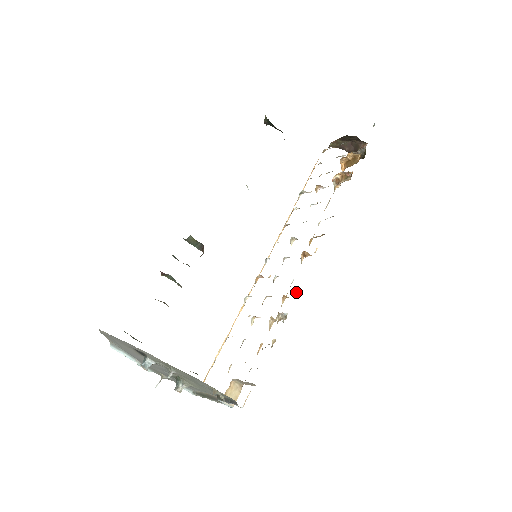
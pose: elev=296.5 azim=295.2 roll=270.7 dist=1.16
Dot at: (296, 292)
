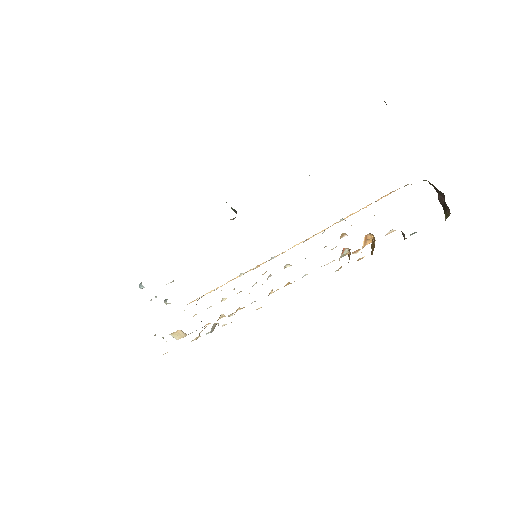
Dot at: (226, 324)
